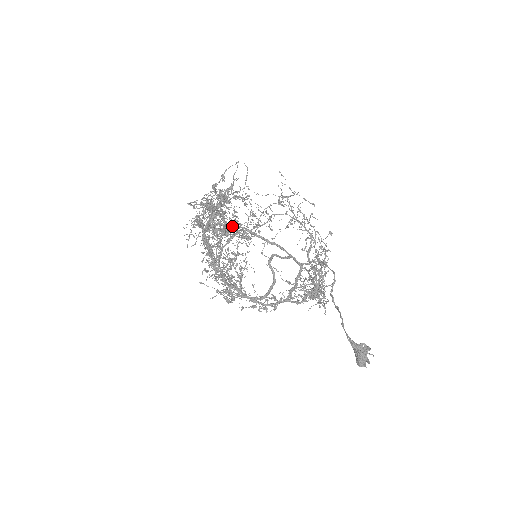
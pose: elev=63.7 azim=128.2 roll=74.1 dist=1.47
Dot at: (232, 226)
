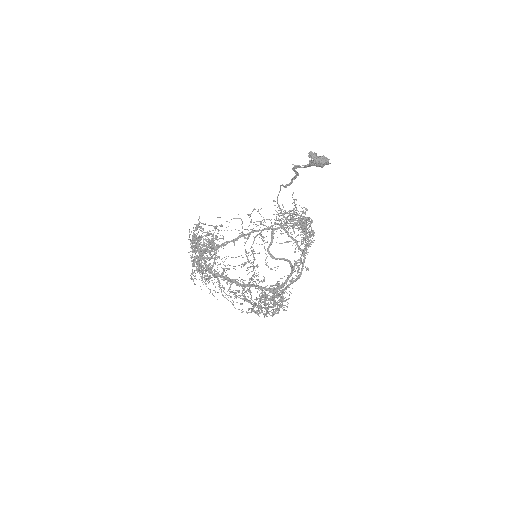
Dot at: (207, 234)
